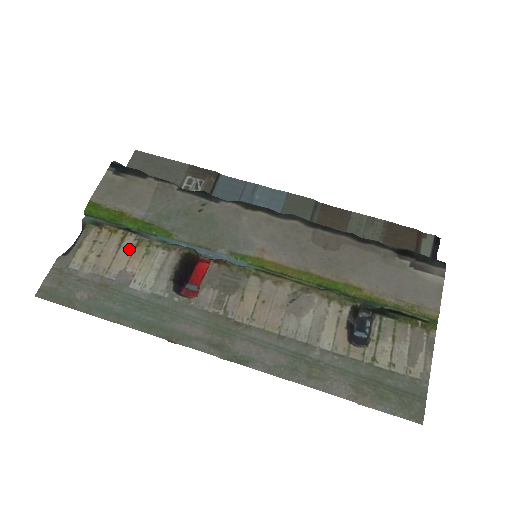
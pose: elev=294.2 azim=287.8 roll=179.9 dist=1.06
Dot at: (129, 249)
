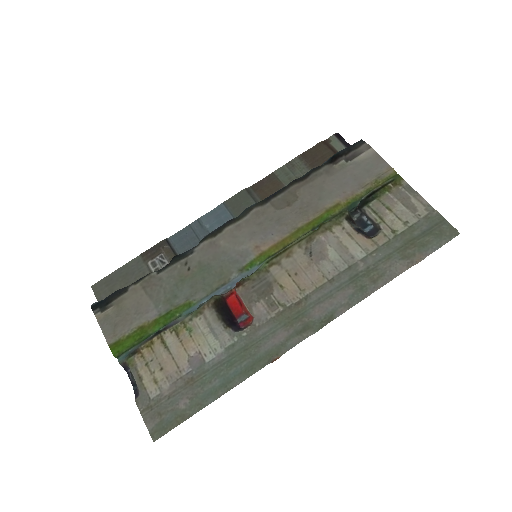
Dot at: (175, 342)
